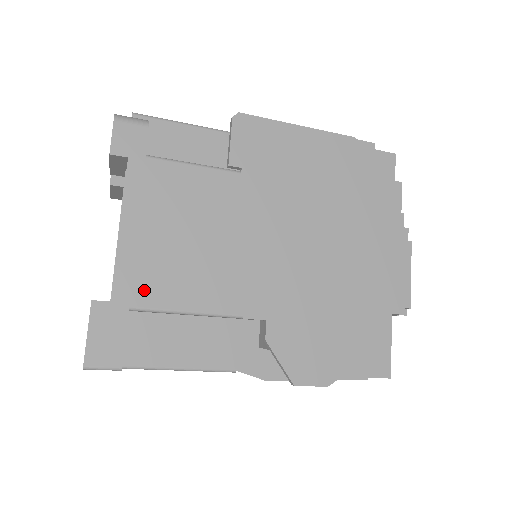
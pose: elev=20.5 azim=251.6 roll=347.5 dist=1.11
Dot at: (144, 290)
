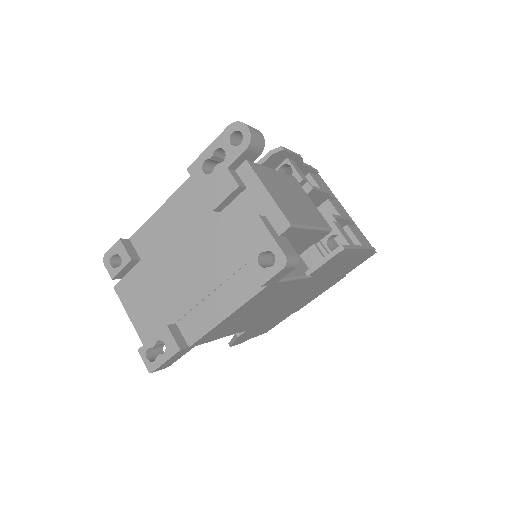
Dot at: (209, 338)
